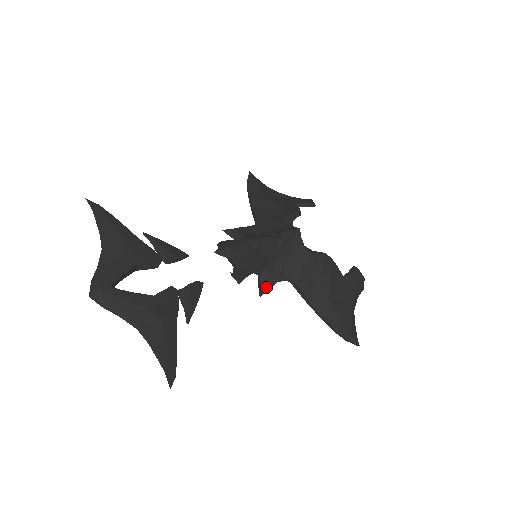
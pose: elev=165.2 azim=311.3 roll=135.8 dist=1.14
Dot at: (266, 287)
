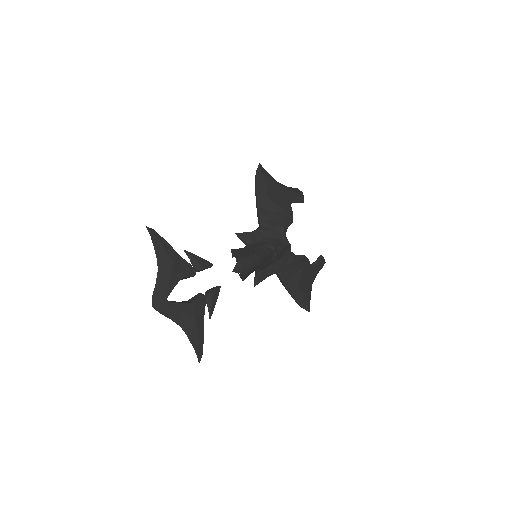
Dot at: (259, 281)
